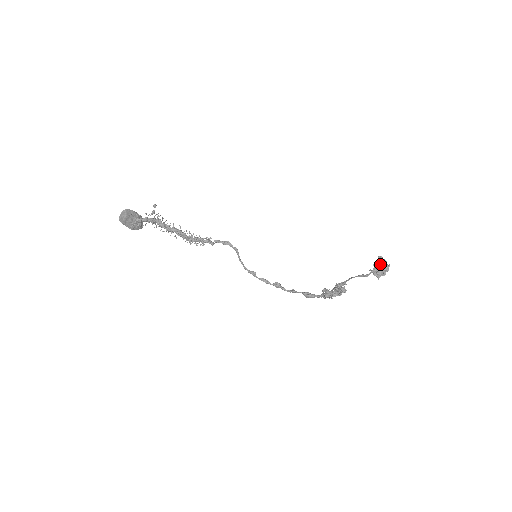
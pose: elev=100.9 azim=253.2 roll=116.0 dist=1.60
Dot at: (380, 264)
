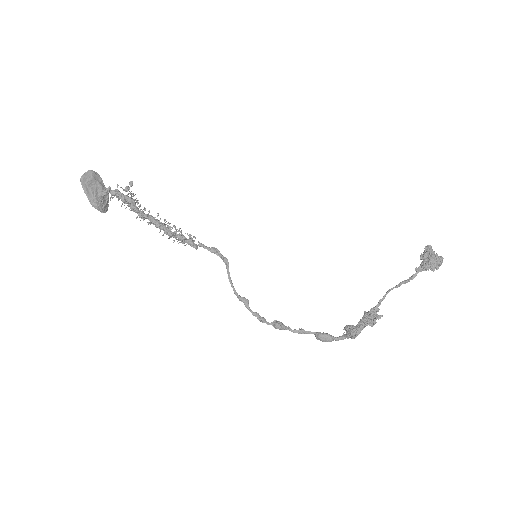
Dot at: (430, 250)
